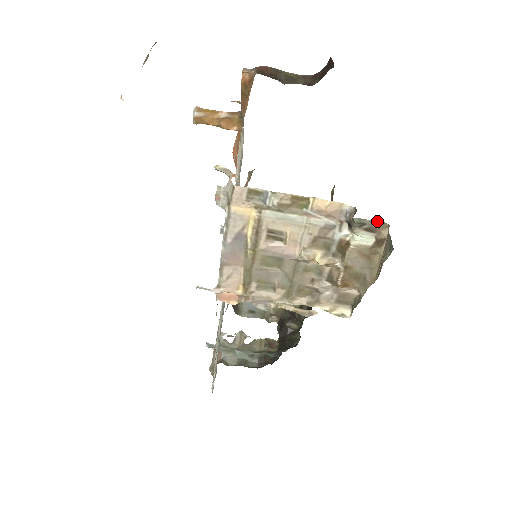
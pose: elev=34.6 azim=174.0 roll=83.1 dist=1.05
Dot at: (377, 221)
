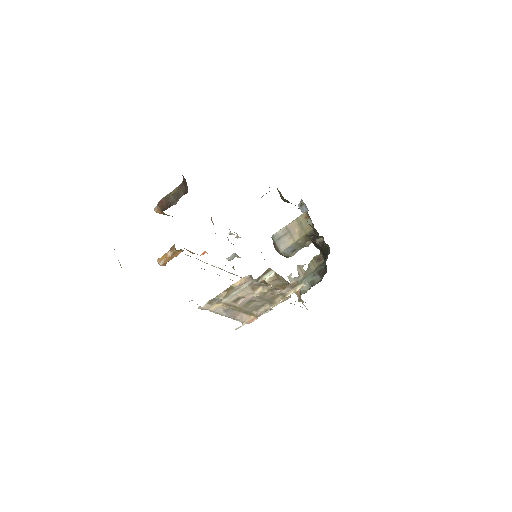
Dot at: (263, 273)
